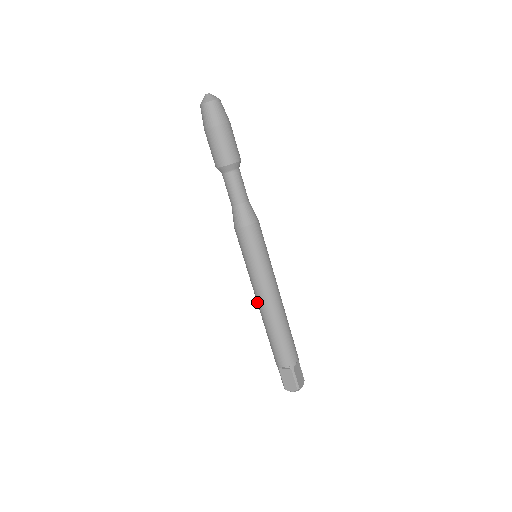
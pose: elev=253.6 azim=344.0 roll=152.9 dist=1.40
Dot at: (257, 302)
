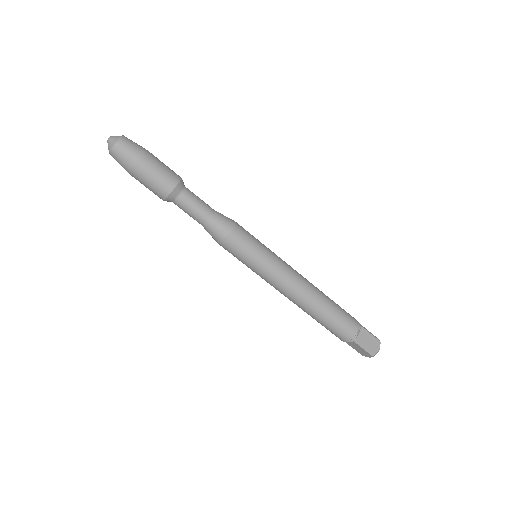
Dot at: occluded
